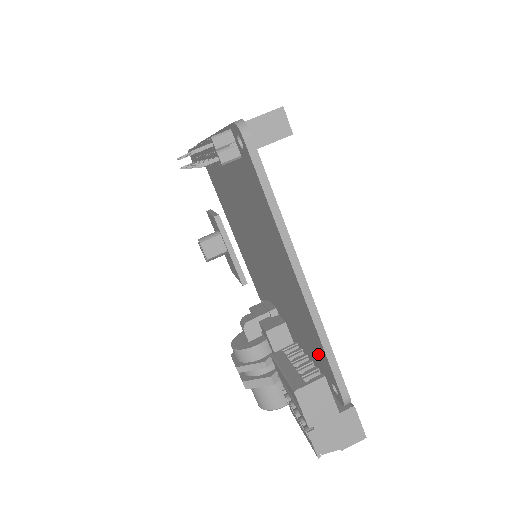
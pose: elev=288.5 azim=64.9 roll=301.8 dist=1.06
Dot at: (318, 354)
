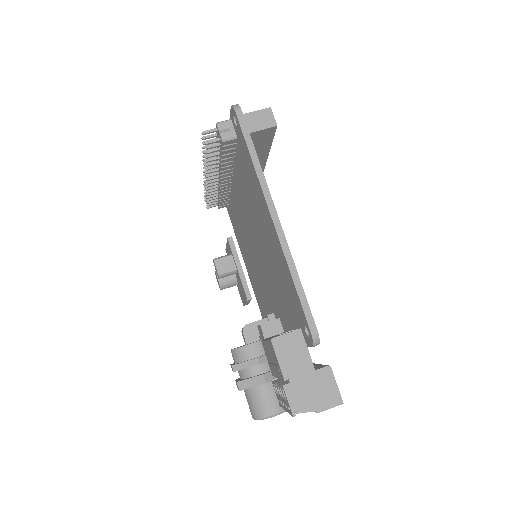
Dot at: (293, 302)
